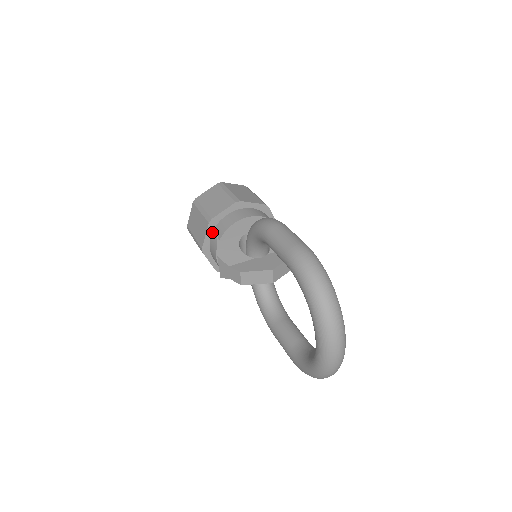
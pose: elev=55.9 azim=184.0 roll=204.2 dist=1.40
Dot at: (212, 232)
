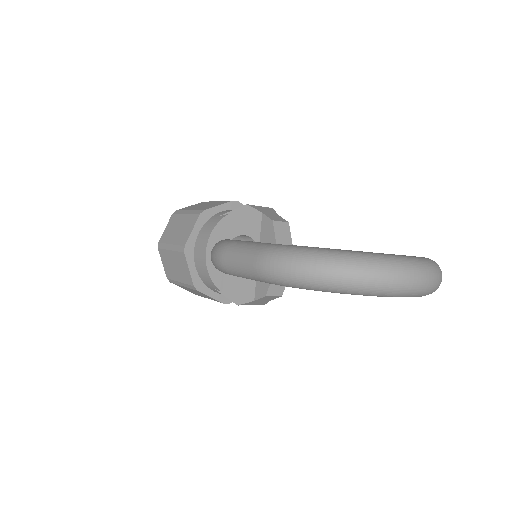
Dot at: (209, 289)
